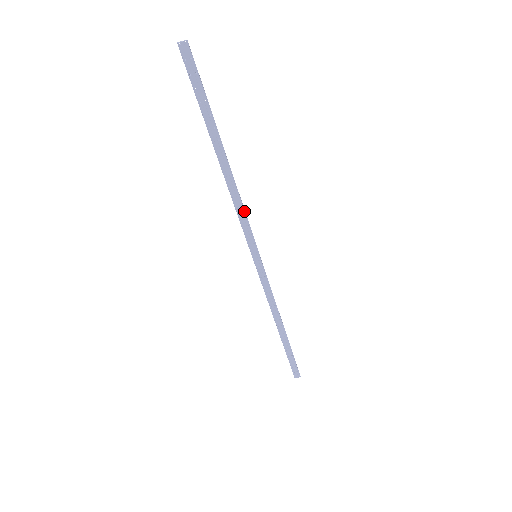
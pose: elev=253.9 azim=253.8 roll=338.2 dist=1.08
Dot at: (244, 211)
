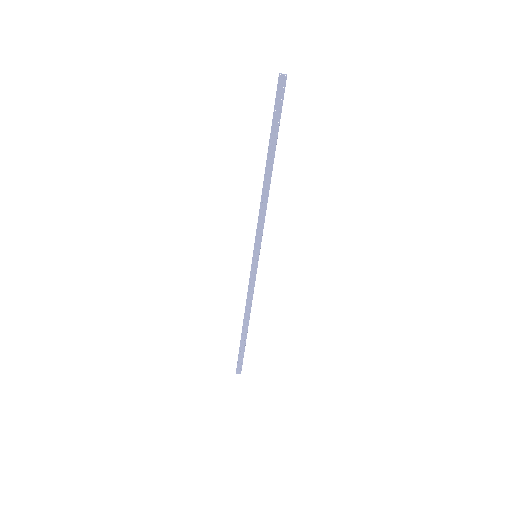
Dot at: occluded
